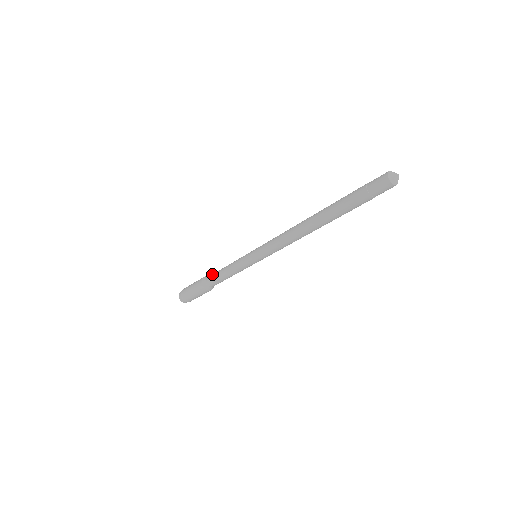
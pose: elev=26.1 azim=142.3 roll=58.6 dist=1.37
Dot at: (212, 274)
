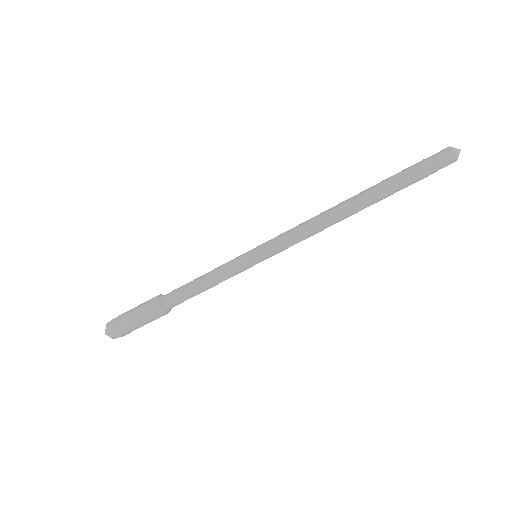
Dot at: occluded
